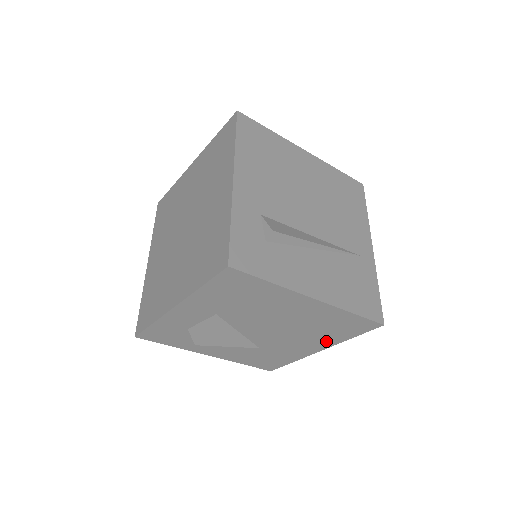
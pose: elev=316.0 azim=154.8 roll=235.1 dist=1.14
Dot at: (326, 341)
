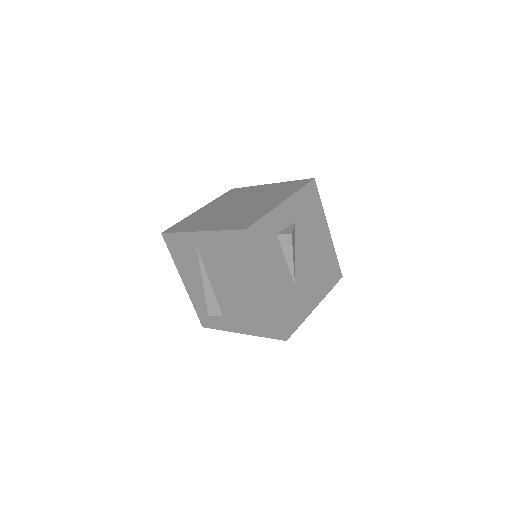
Dot at: (322, 290)
